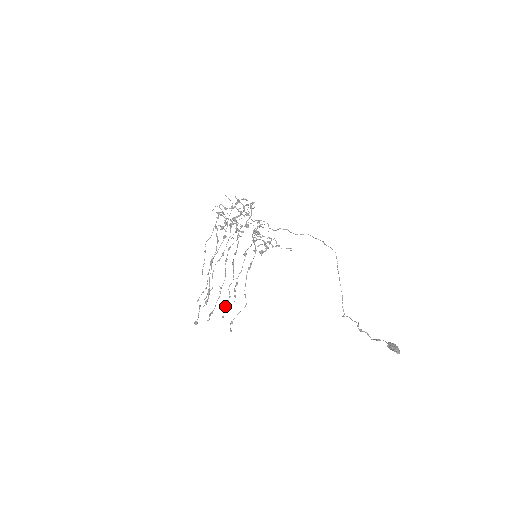
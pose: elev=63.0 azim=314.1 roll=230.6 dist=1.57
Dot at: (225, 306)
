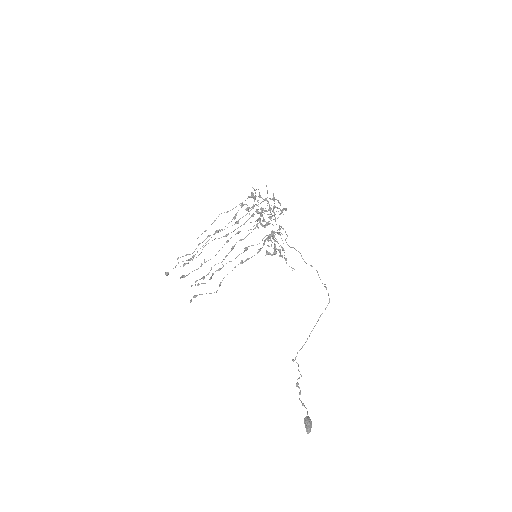
Dot at: occluded
